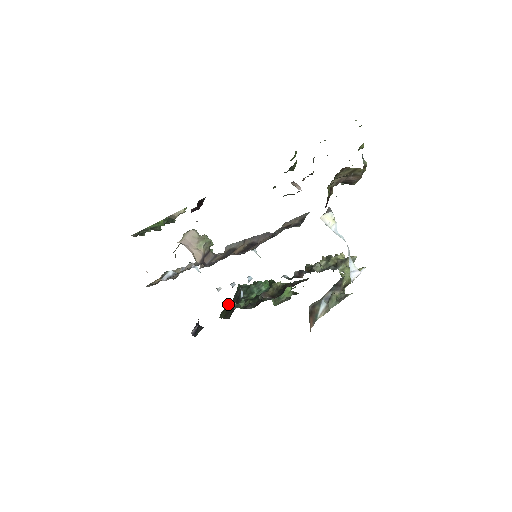
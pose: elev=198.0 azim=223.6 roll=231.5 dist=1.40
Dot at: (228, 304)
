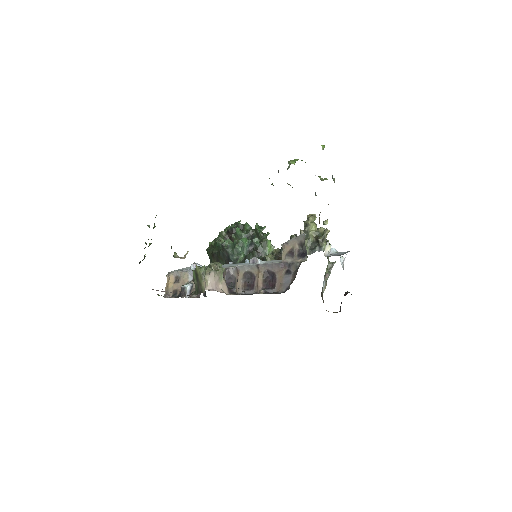
Dot at: (214, 256)
